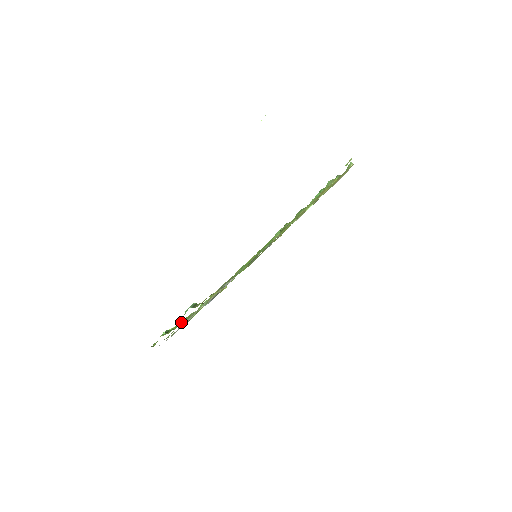
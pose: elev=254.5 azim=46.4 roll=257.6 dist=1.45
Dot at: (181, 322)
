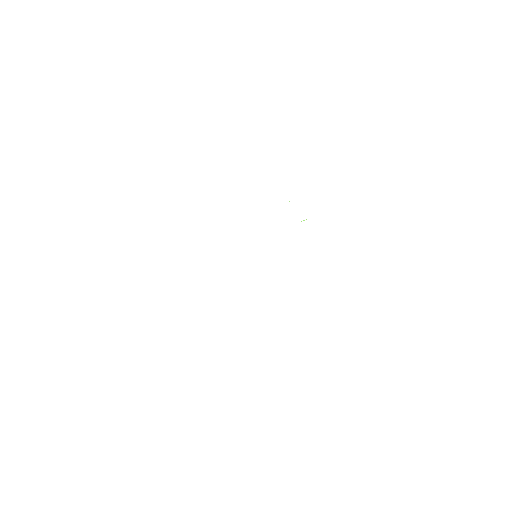
Dot at: occluded
